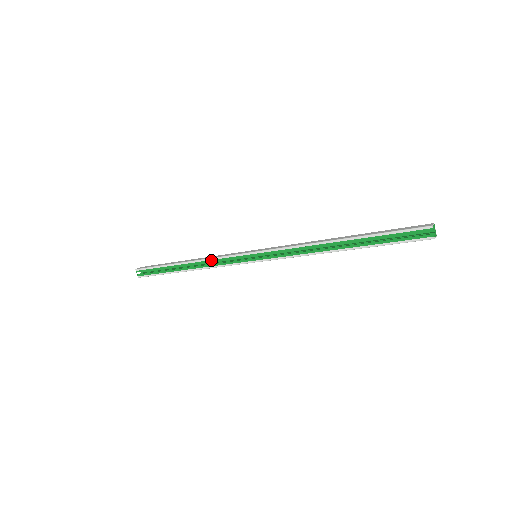
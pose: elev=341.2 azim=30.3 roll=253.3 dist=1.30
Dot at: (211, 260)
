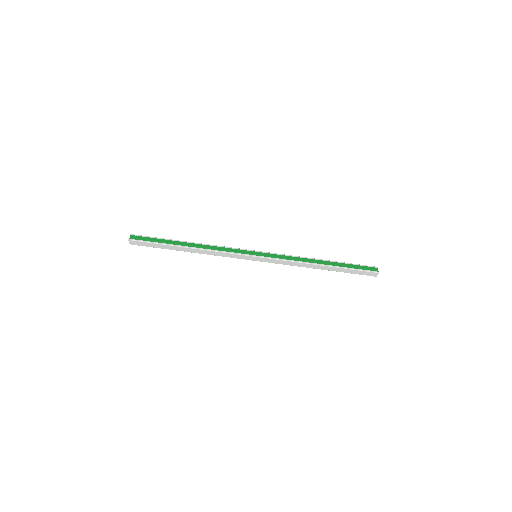
Dot at: (218, 246)
